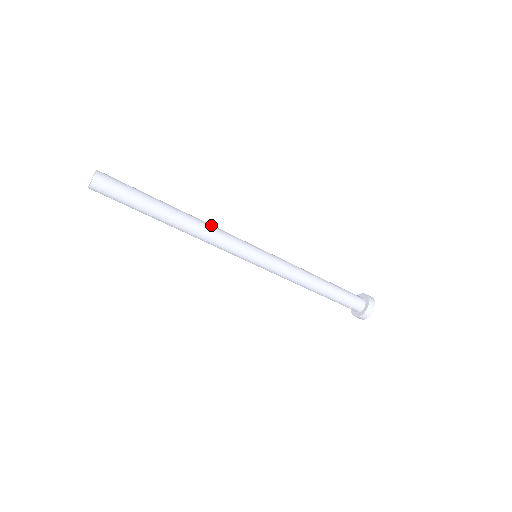
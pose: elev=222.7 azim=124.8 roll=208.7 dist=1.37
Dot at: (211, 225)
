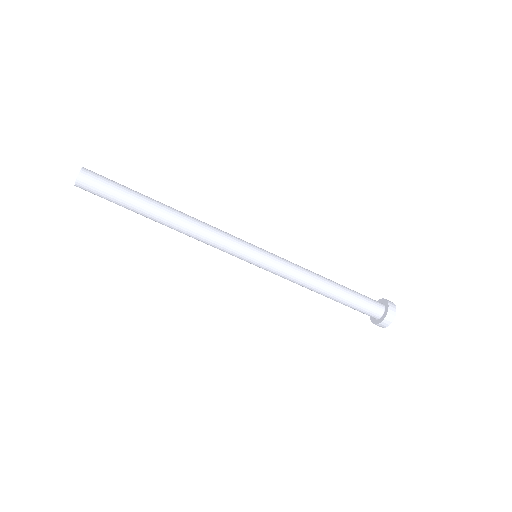
Dot at: occluded
